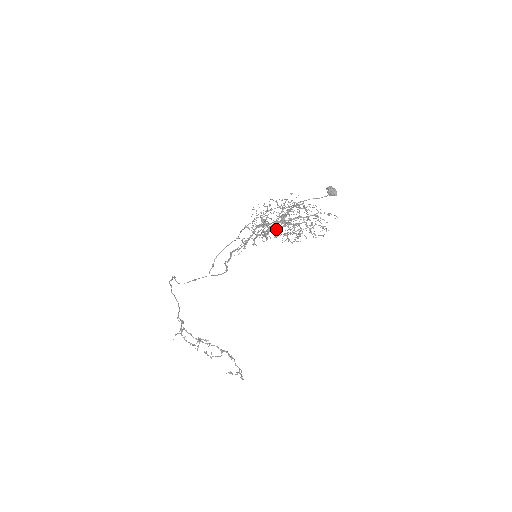
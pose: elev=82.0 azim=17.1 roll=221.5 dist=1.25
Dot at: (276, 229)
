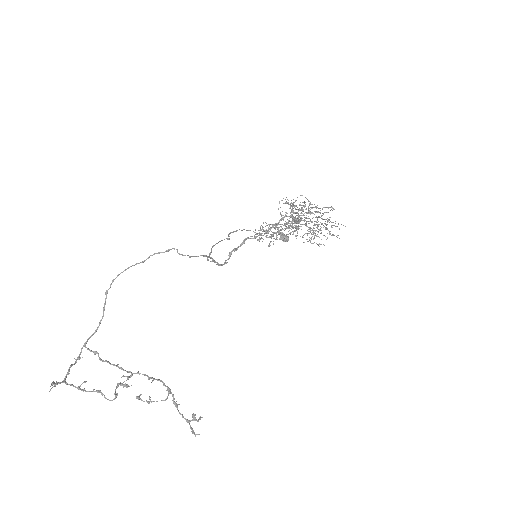
Dot at: (324, 212)
